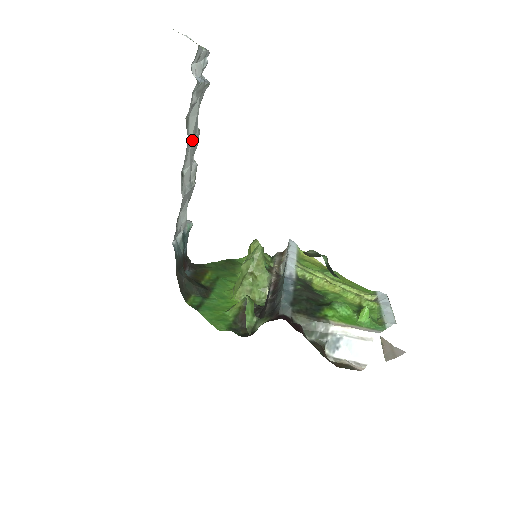
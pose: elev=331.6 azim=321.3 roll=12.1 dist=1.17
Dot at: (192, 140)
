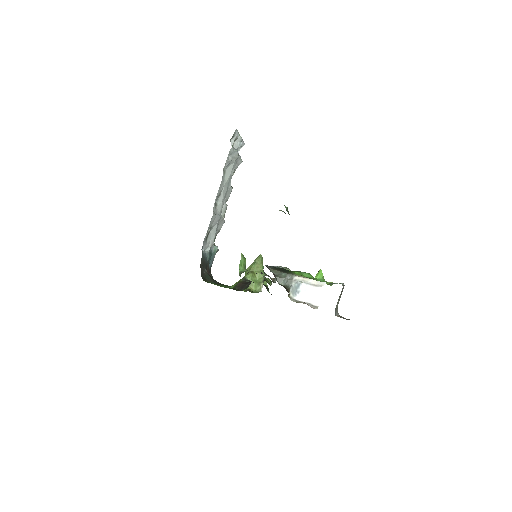
Dot at: (226, 185)
